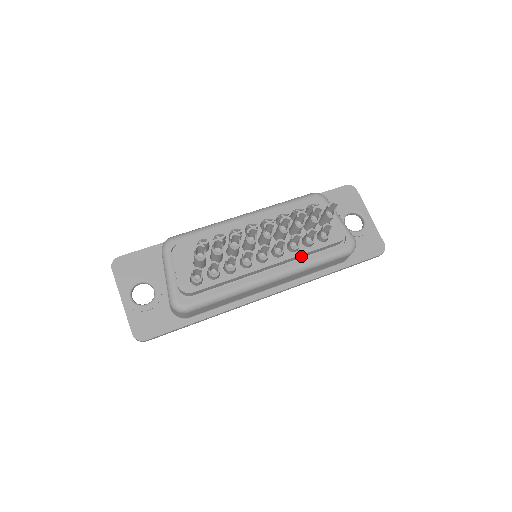
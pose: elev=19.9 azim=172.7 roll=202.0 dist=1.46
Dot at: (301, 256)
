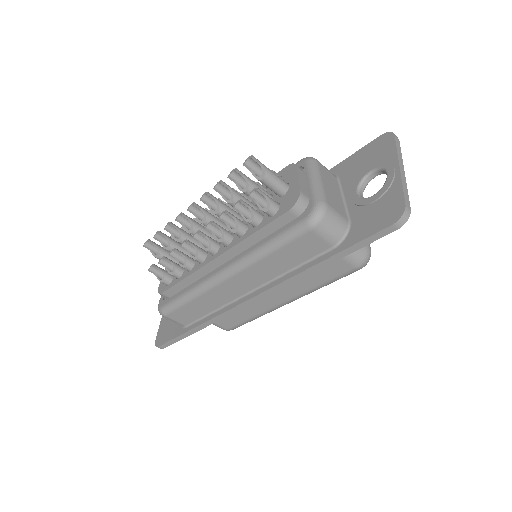
Dot at: (252, 242)
